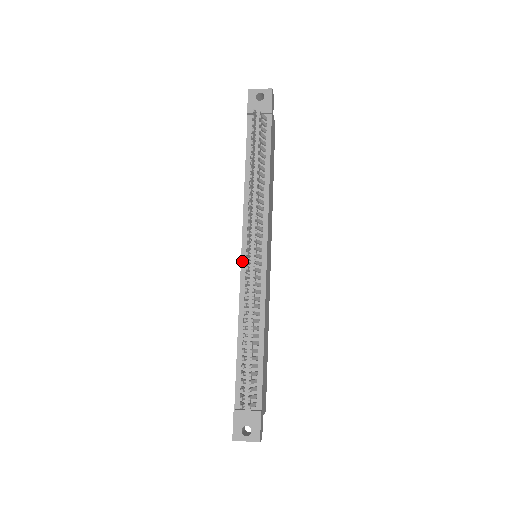
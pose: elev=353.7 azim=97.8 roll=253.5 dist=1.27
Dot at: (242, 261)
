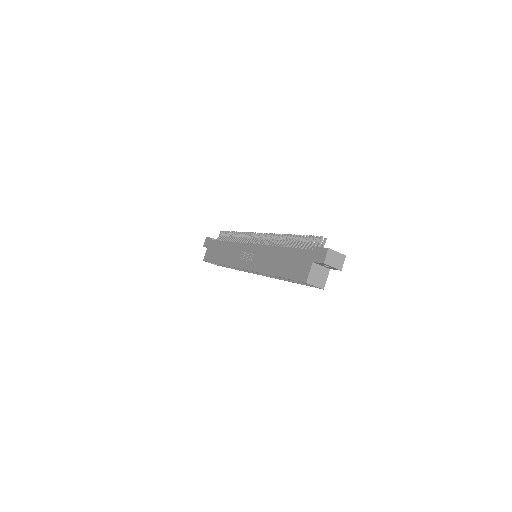
Dot at: (255, 244)
